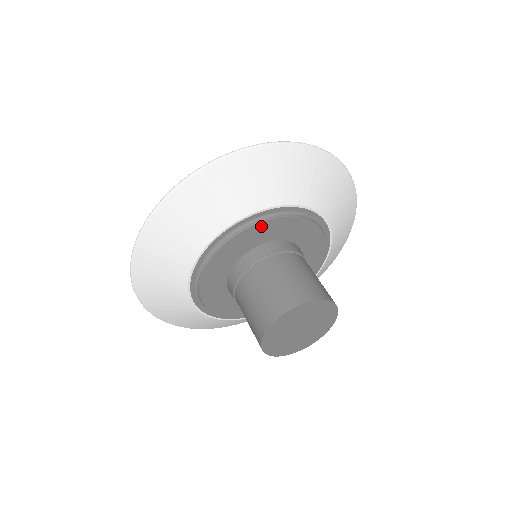
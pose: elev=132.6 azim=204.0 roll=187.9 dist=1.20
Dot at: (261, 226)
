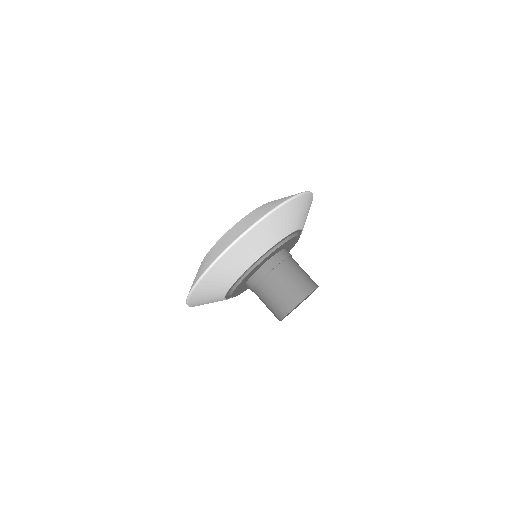
Dot at: (258, 265)
